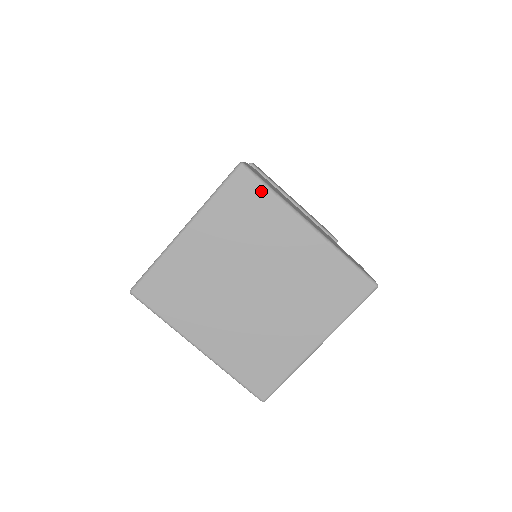
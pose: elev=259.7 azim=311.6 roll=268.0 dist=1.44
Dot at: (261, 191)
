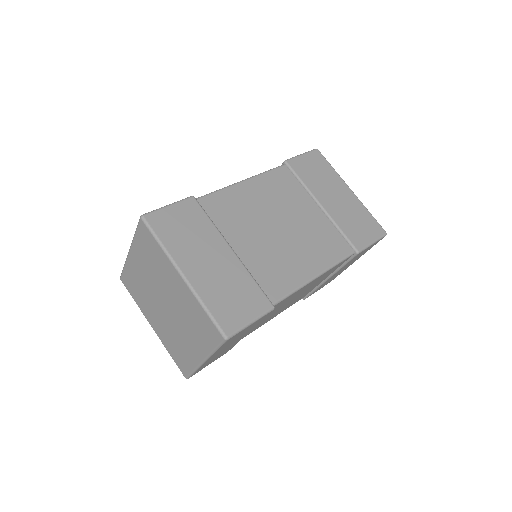
Dot at: (153, 240)
